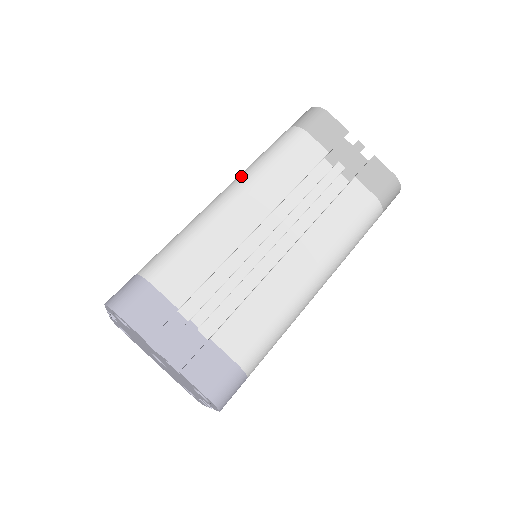
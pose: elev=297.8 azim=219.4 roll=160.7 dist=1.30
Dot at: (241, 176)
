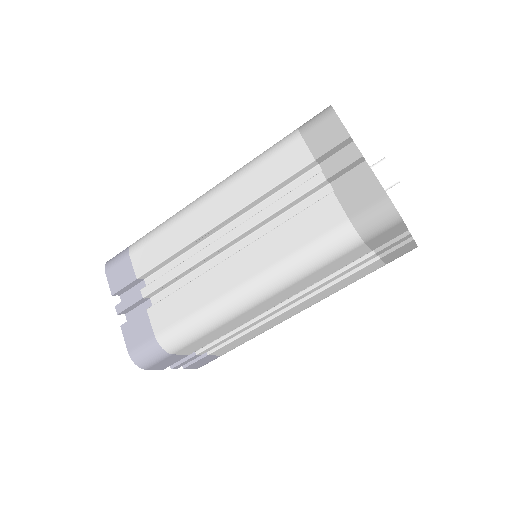
Dot at: (273, 278)
